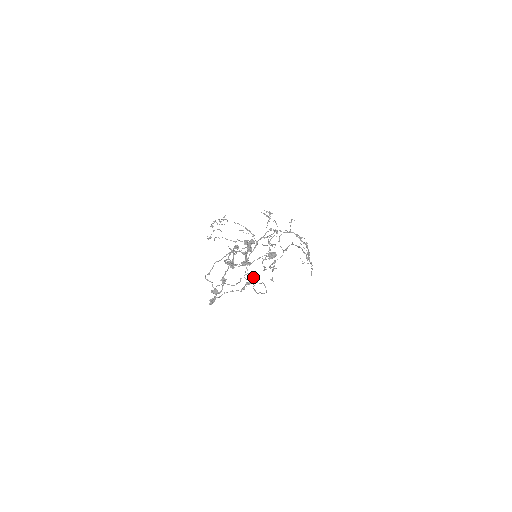
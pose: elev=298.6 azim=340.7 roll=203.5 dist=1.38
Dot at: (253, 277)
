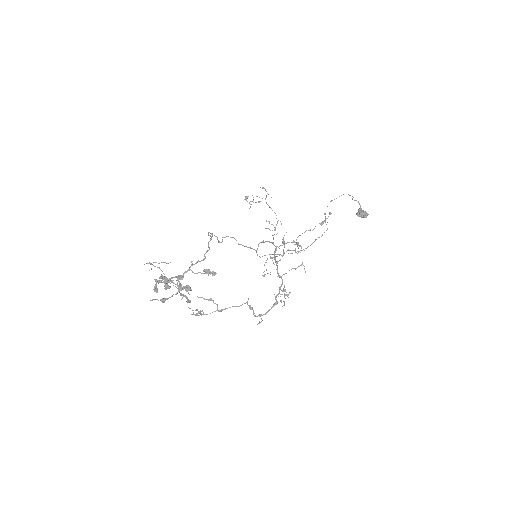
Dot at: (187, 299)
